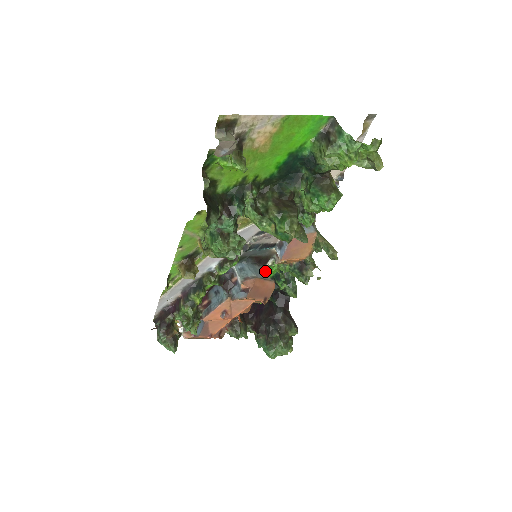
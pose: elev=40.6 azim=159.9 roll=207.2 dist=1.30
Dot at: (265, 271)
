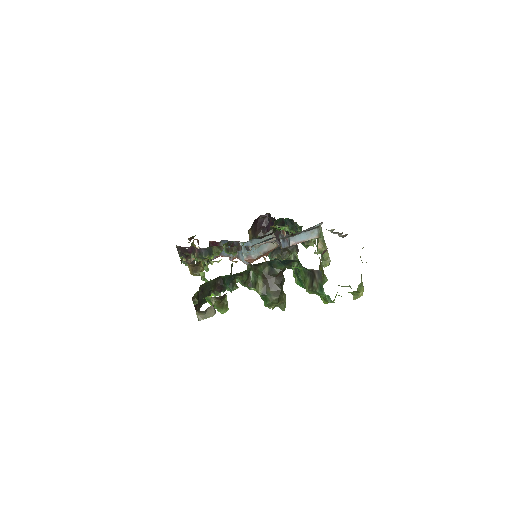
Dot at: (271, 235)
